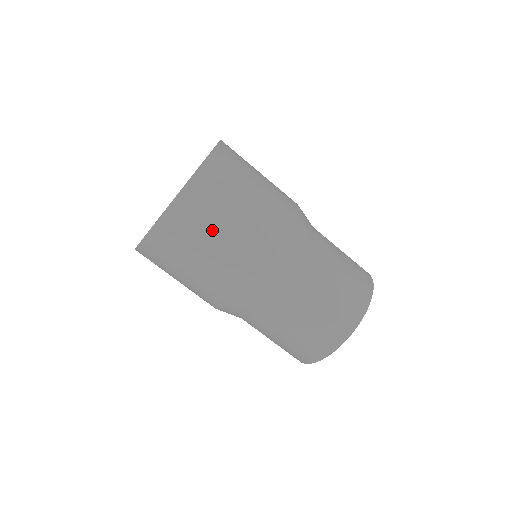
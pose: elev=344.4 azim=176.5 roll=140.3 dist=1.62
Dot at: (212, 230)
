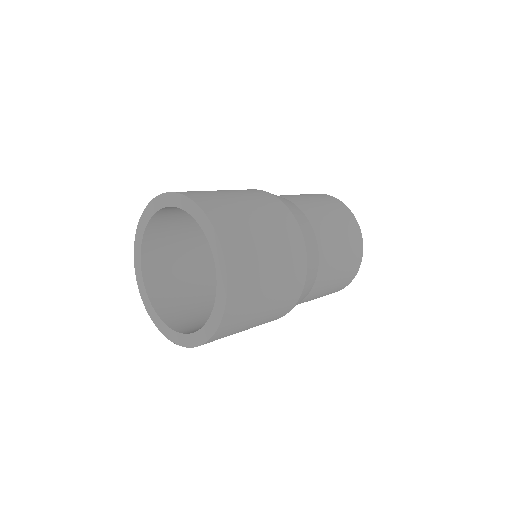
Dot at: (260, 305)
